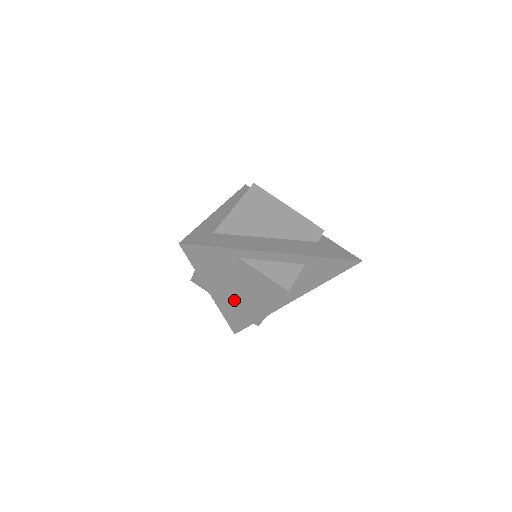
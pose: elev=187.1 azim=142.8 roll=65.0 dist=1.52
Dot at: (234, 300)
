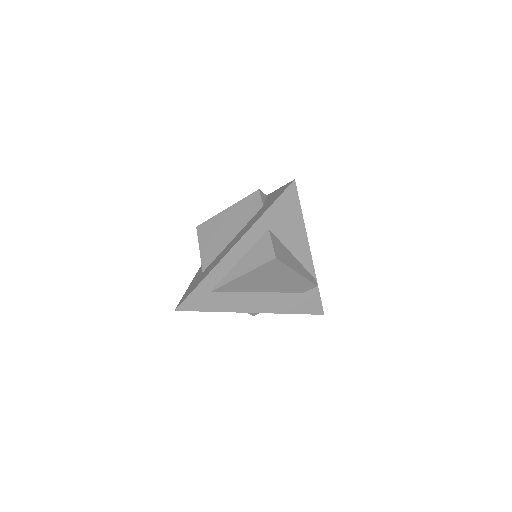
Dot at: occluded
